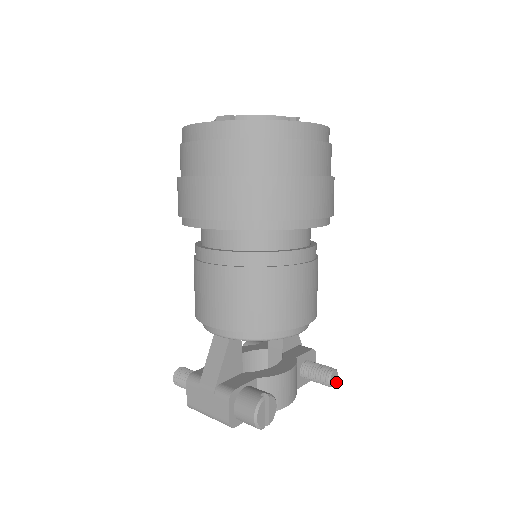
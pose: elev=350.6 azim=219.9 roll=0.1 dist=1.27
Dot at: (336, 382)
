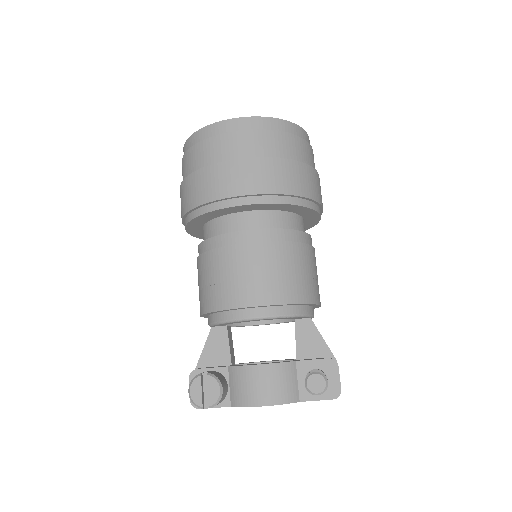
Dot at: (323, 391)
